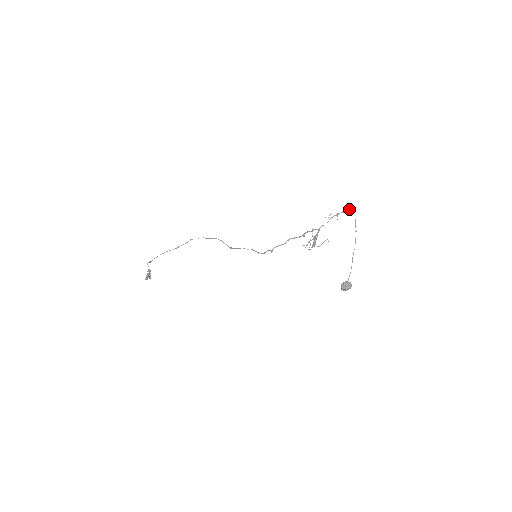
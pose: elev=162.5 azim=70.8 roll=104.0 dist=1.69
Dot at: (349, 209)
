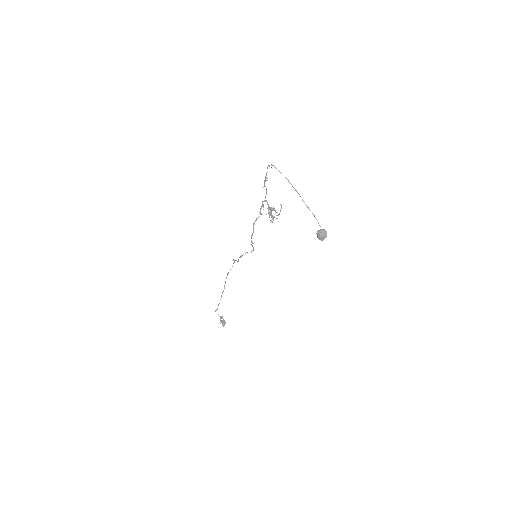
Dot at: (268, 166)
